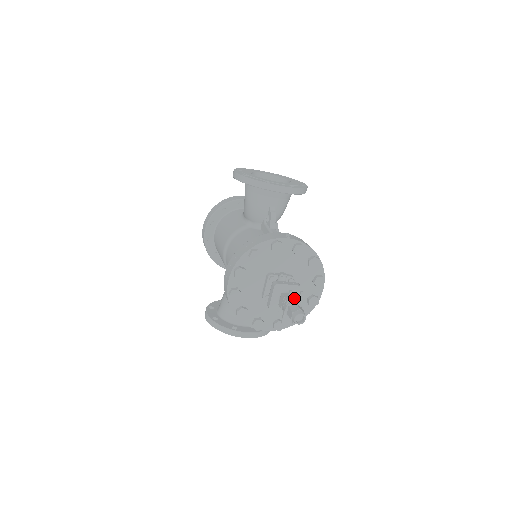
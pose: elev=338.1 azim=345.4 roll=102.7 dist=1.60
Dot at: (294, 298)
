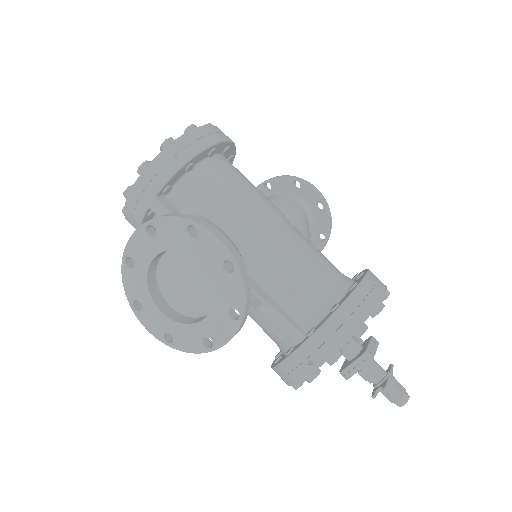
Dot at: (380, 390)
